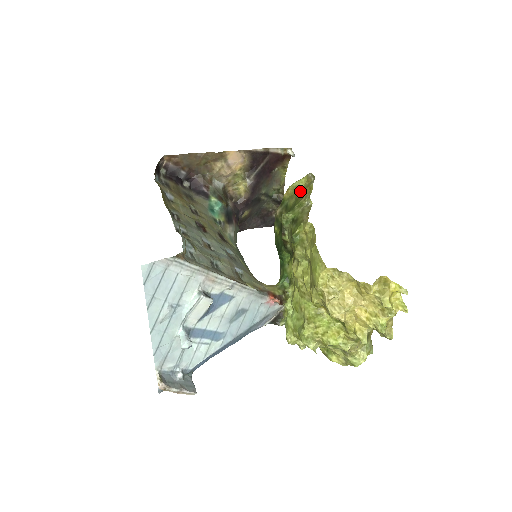
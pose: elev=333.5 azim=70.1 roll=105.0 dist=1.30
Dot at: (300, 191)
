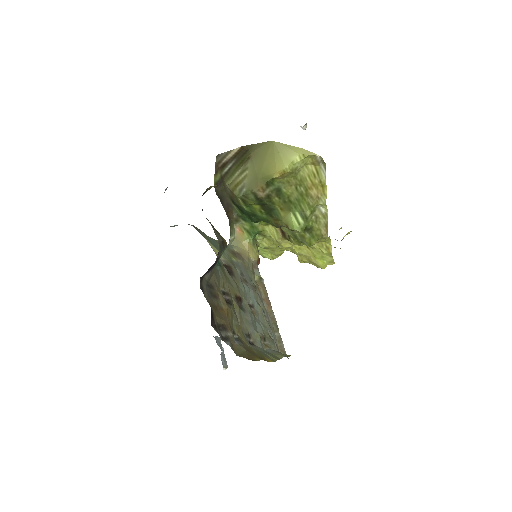
Dot at: (302, 178)
